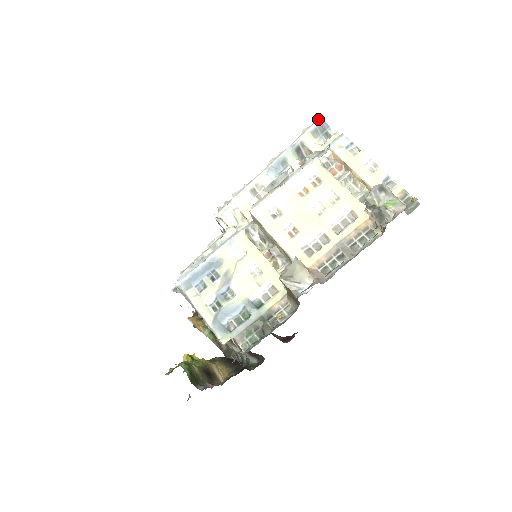
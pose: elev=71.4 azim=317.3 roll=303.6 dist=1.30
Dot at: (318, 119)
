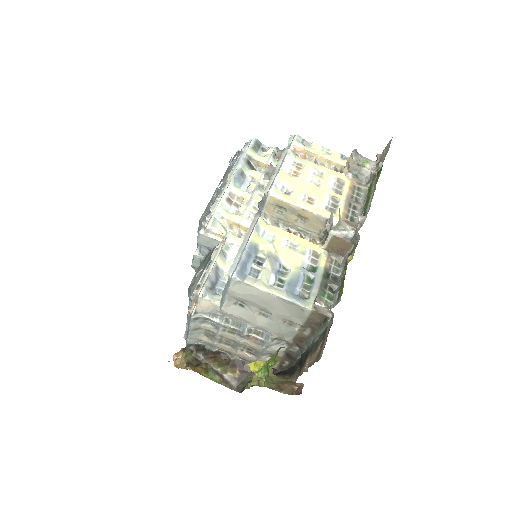
Dot at: occluded
